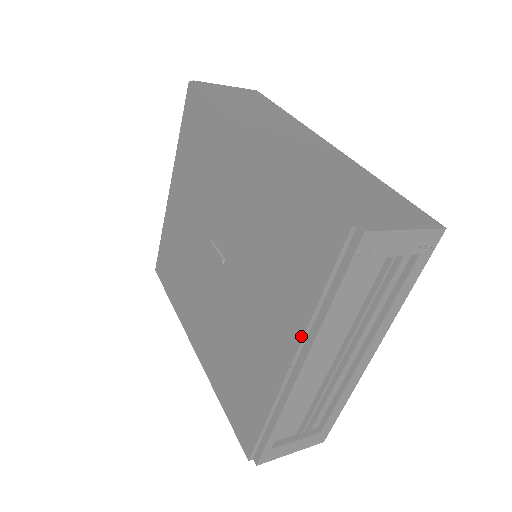
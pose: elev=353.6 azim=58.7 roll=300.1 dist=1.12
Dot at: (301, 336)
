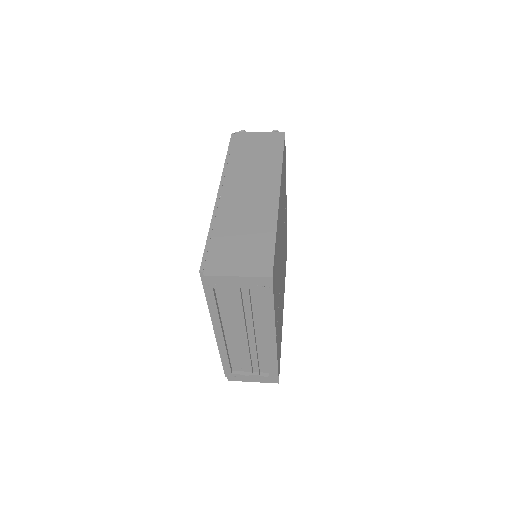
Dot at: (211, 318)
